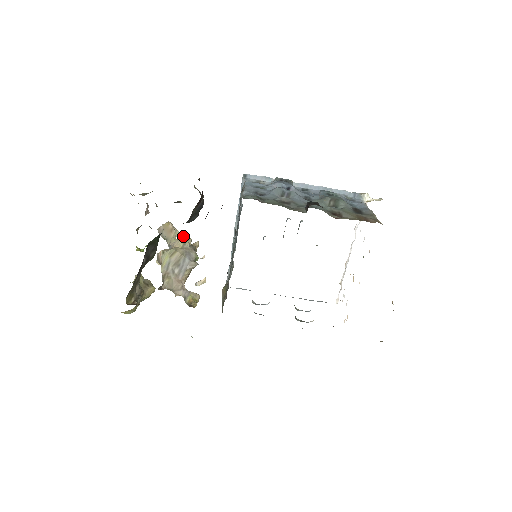
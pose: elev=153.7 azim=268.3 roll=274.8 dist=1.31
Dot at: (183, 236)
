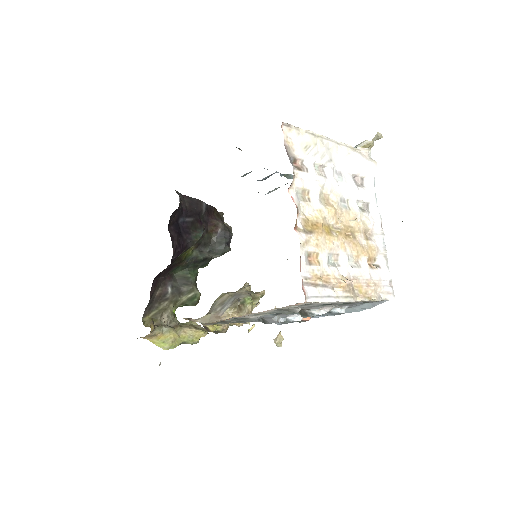
Dot at: occluded
